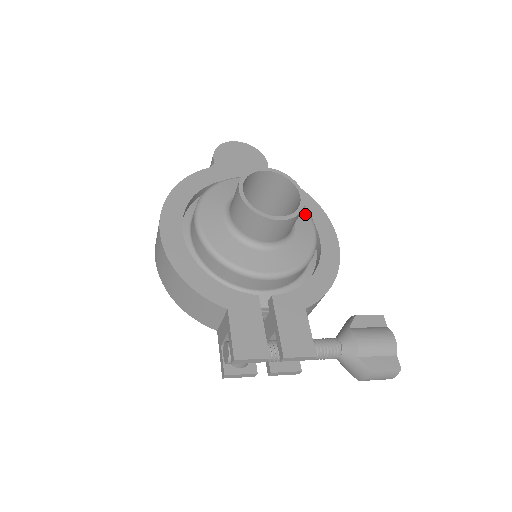
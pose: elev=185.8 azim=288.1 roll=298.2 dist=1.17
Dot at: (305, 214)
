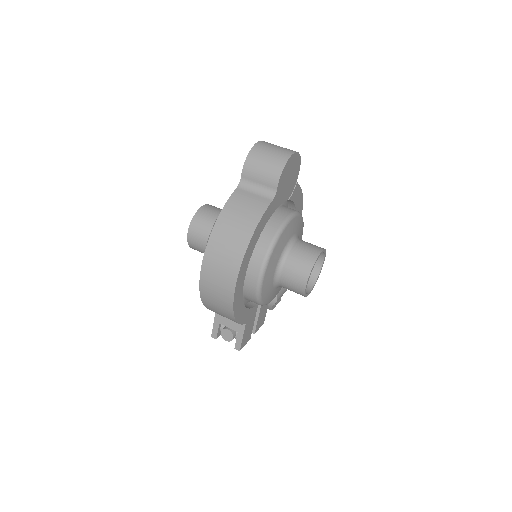
Dot at: occluded
